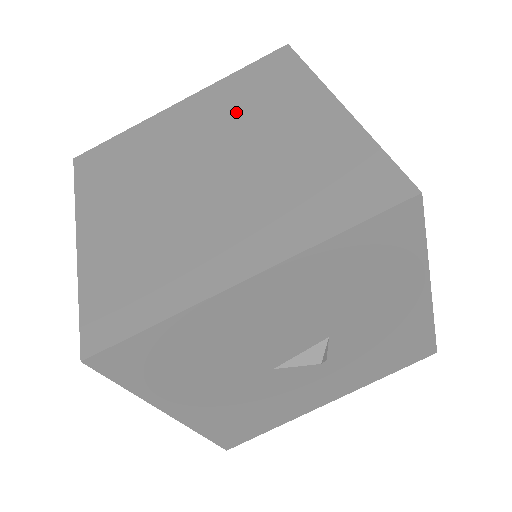
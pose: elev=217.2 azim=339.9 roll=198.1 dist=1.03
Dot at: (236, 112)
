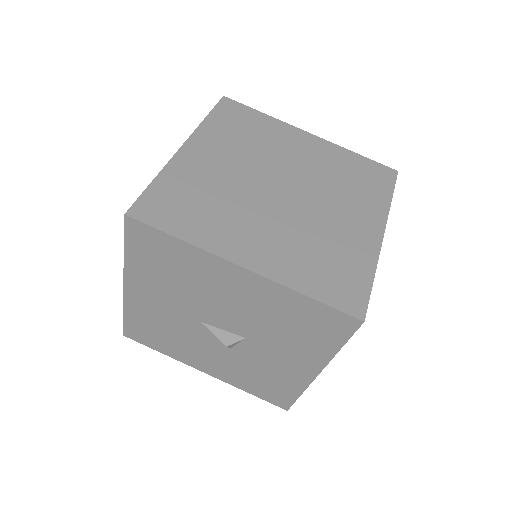
Dot at: (332, 176)
